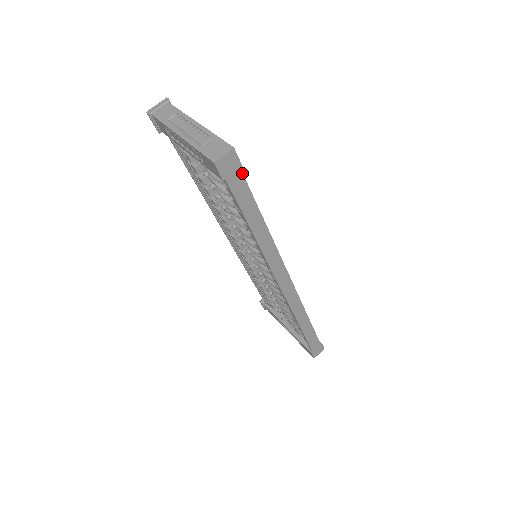
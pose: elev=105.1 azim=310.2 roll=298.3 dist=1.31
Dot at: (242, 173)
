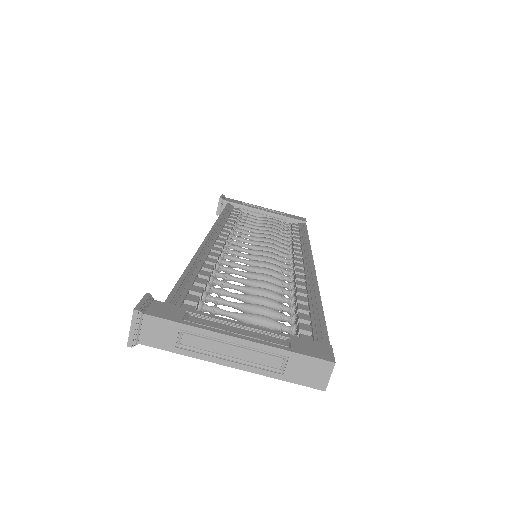
Dot at: (329, 345)
